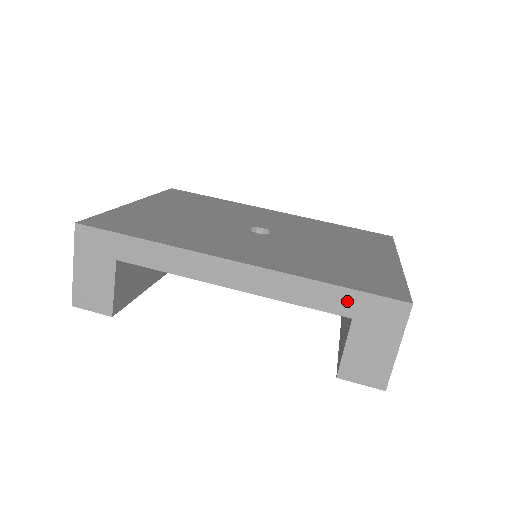
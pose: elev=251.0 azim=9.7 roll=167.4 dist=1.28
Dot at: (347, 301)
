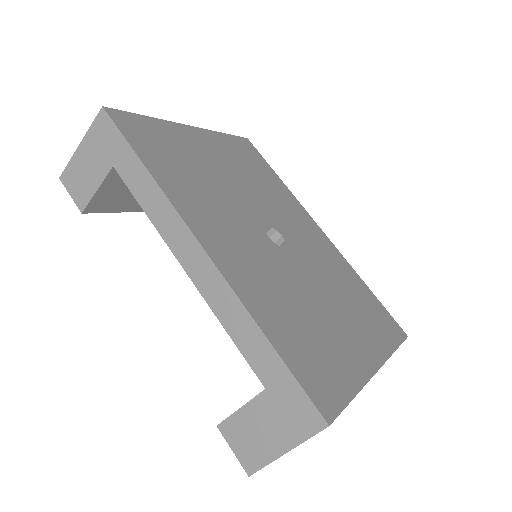
Dot at: (272, 369)
